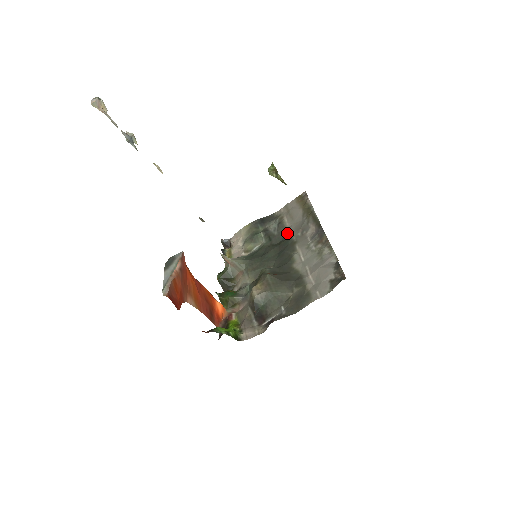
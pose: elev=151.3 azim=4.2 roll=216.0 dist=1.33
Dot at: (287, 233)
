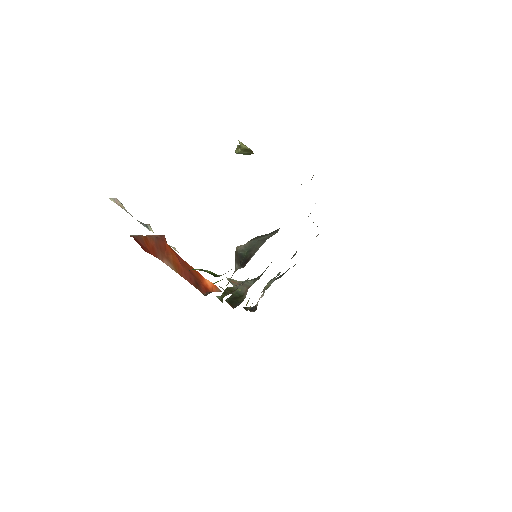
Dot at: occluded
